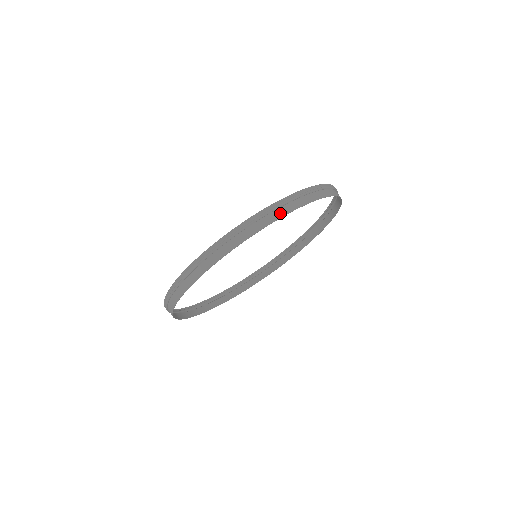
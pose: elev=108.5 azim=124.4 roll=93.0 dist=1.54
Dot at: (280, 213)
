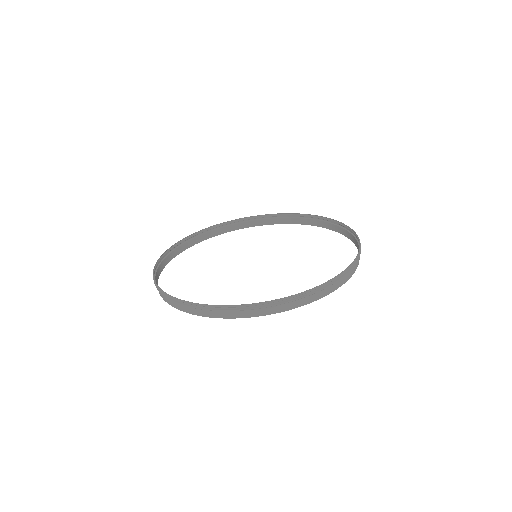
Dot at: (289, 306)
